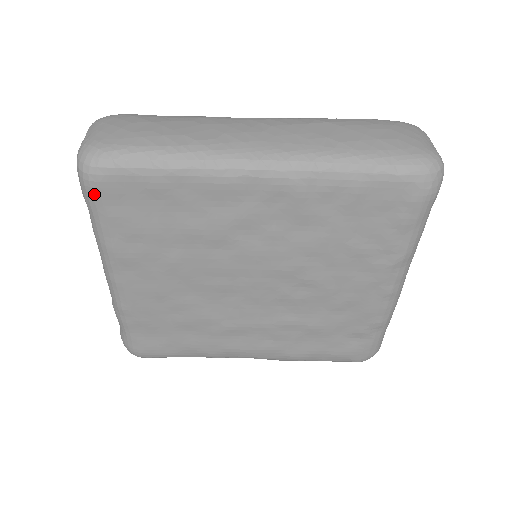
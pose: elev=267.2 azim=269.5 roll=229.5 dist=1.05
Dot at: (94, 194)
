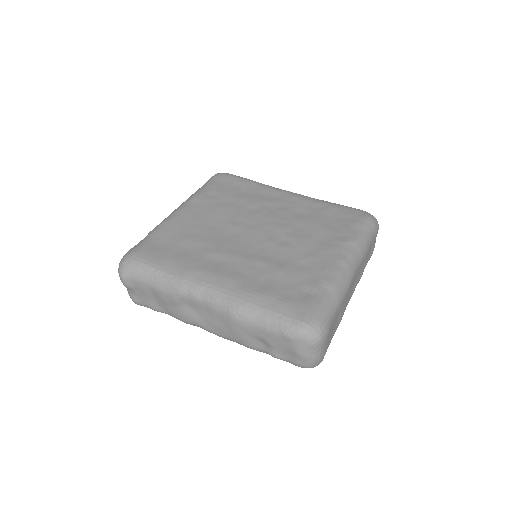
Dot at: (214, 178)
